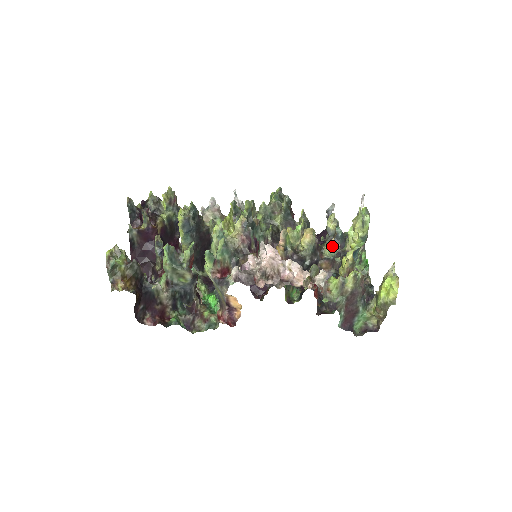
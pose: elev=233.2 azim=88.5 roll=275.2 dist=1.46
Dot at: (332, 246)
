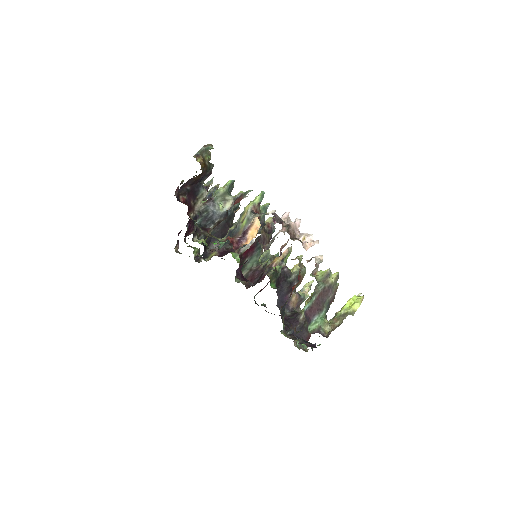
Dot at: (305, 293)
